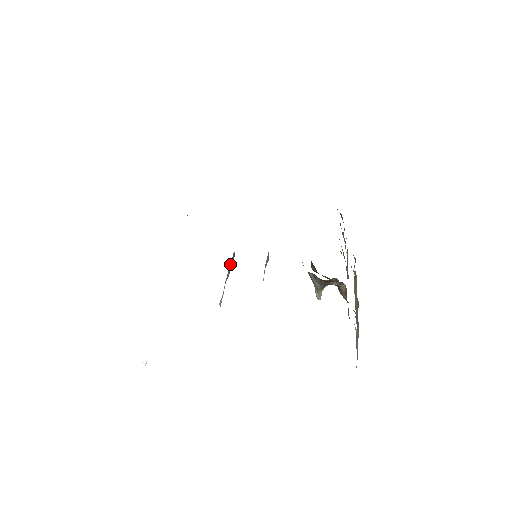
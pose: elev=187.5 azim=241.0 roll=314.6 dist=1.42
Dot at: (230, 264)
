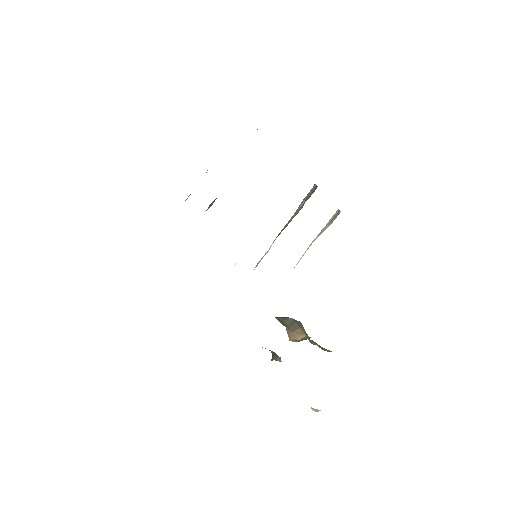
Dot at: occluded
